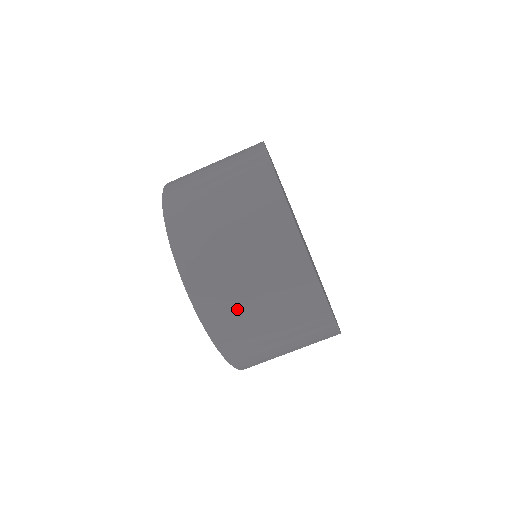
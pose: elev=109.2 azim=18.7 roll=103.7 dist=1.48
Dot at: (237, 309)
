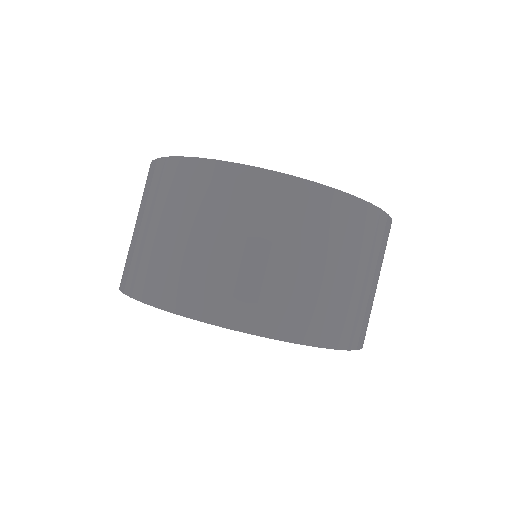
Dot at: (348, 304)
